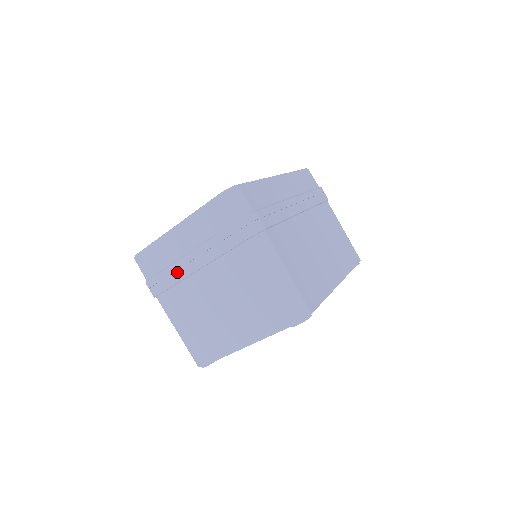
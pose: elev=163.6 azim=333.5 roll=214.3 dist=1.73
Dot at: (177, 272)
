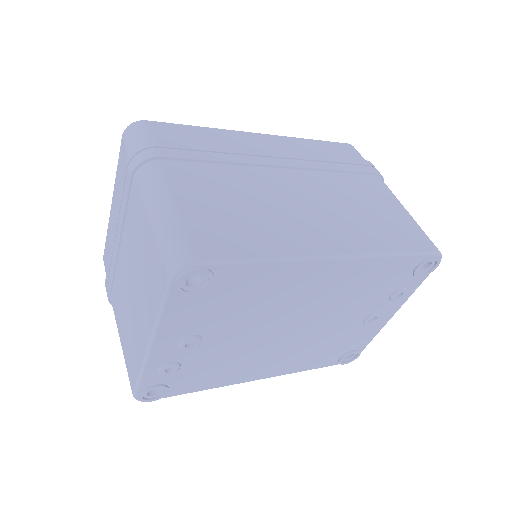
Dot at: (112, 258)
